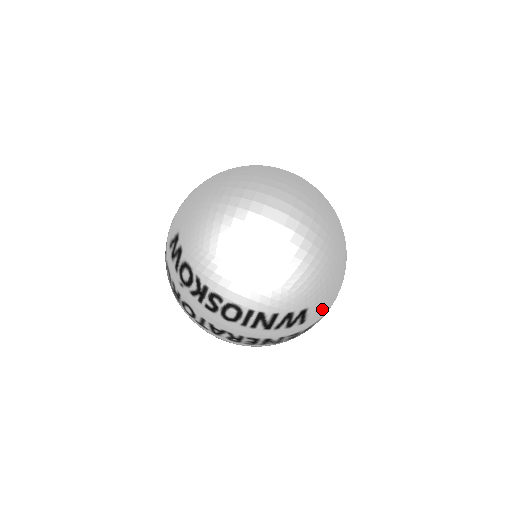
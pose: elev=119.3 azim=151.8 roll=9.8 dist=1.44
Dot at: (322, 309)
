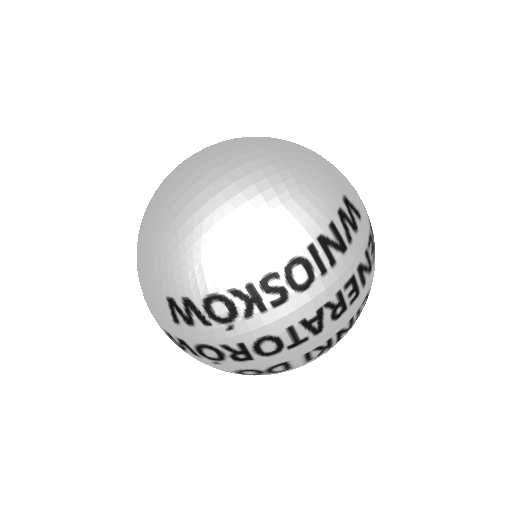
Dot at: (355, 193)
